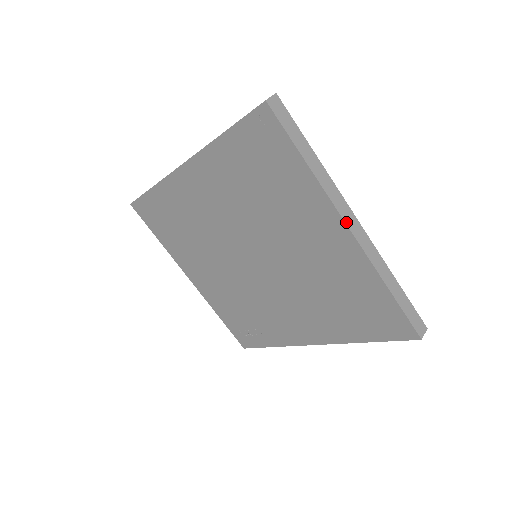
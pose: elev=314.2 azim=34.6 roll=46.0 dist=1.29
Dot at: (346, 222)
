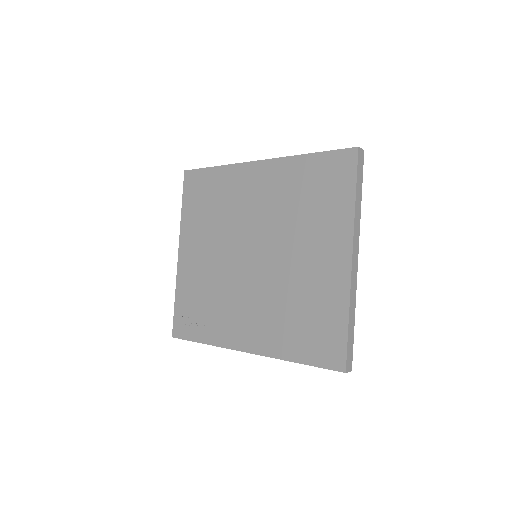
Dot at: (353, 252)
